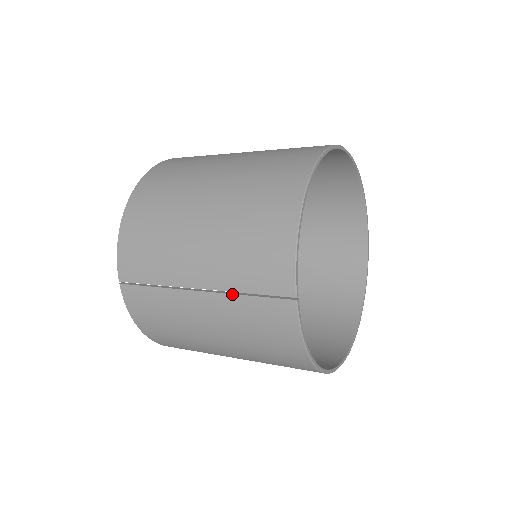
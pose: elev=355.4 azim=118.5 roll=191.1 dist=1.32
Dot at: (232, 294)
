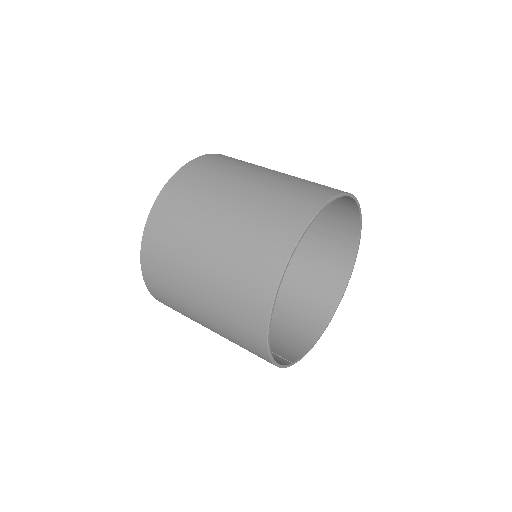
Dot at: occluded
